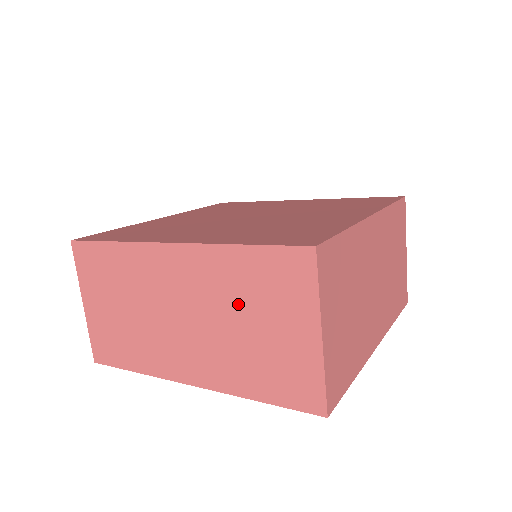
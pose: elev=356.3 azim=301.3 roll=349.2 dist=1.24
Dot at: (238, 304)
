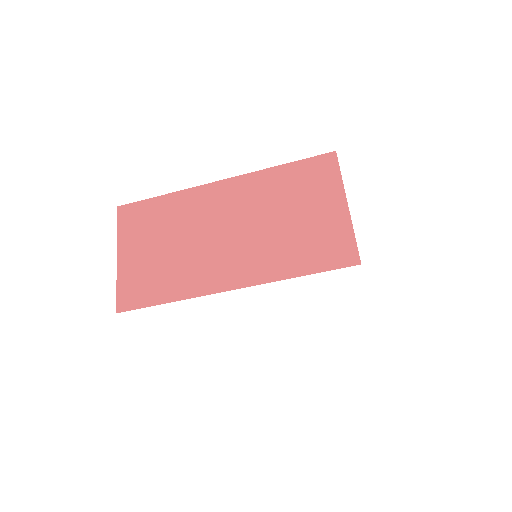
Dot at: (279, 205)
